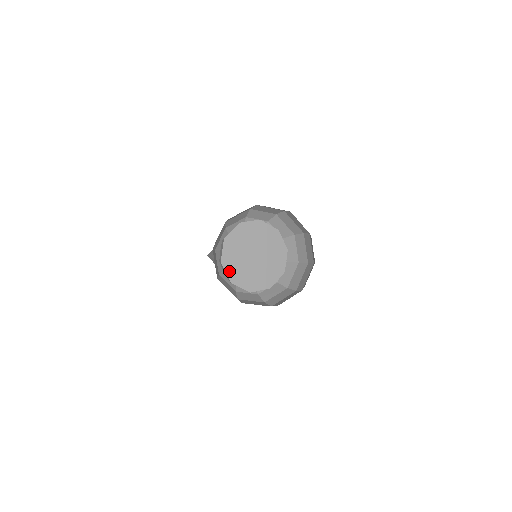
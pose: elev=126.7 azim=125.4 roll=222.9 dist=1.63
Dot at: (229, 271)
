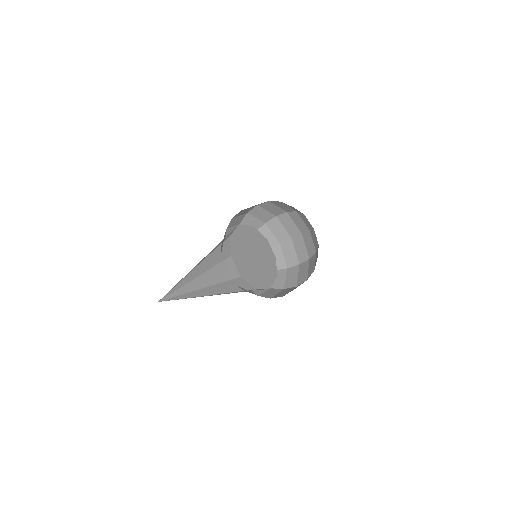
Dot at: (238, 265)
